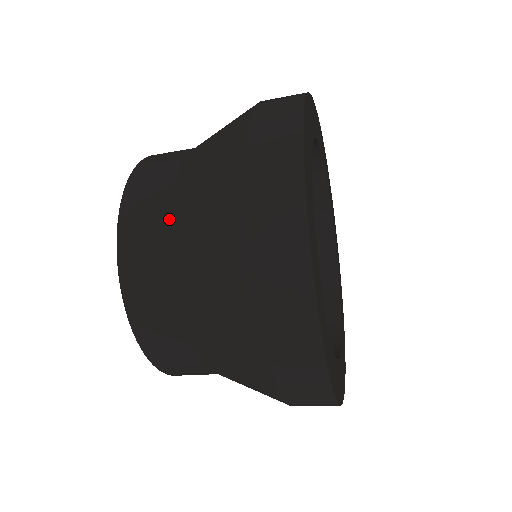
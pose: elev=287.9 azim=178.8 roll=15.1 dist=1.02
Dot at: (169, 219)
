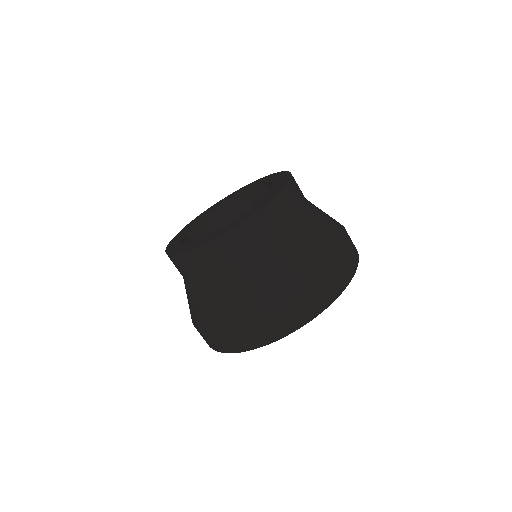
Dot at: (276, 239)
